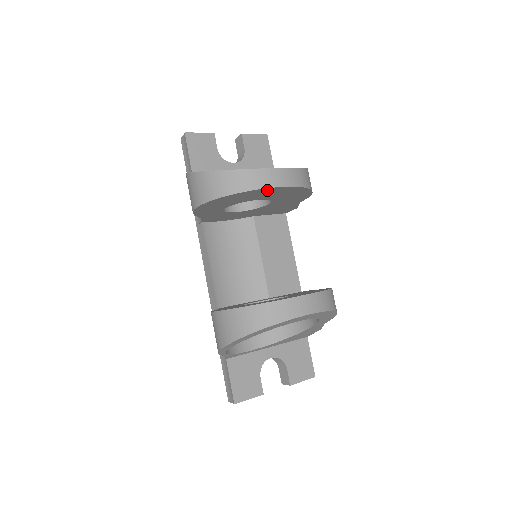
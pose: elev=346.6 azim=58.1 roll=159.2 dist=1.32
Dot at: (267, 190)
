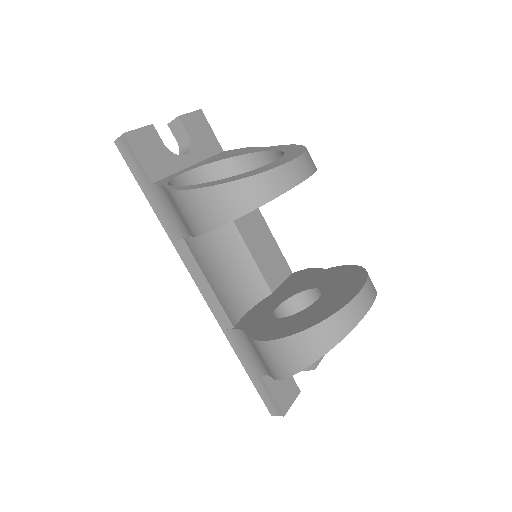
Dot at: occluded
